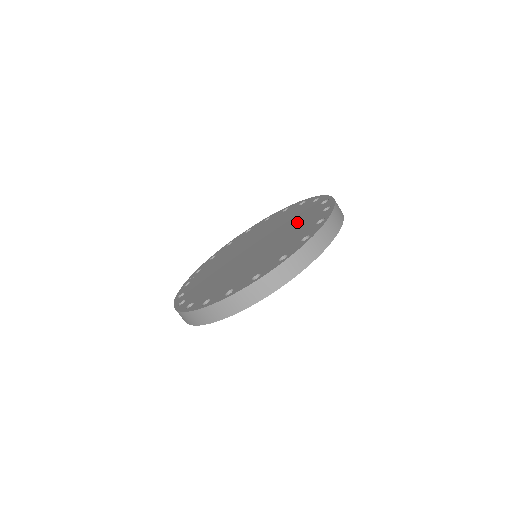
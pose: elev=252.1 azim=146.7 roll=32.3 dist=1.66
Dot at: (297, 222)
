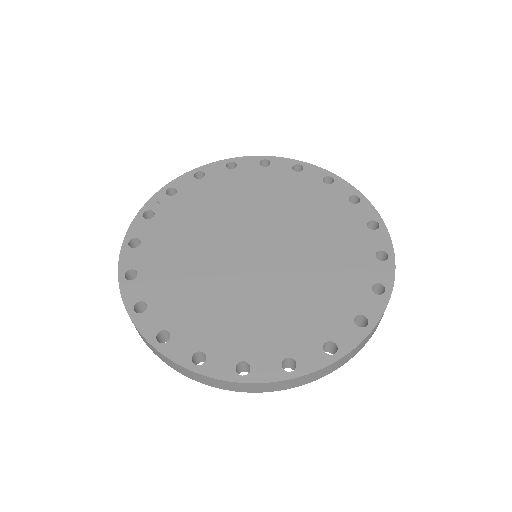
Dot at: (333, 264)
